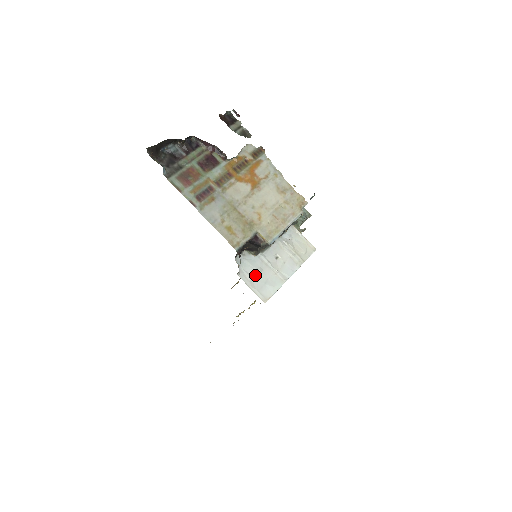
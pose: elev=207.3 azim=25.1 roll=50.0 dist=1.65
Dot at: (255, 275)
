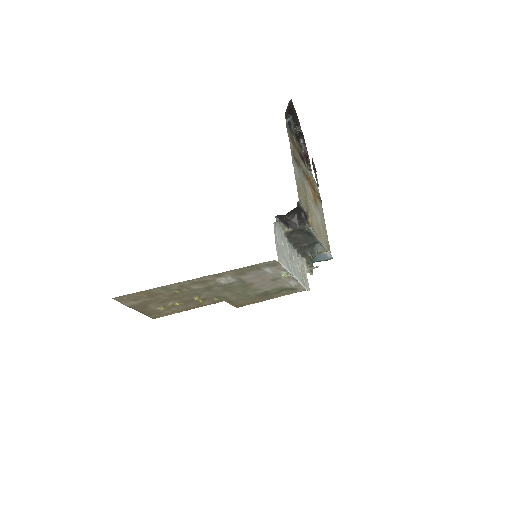
Dot at: (280, 241)
